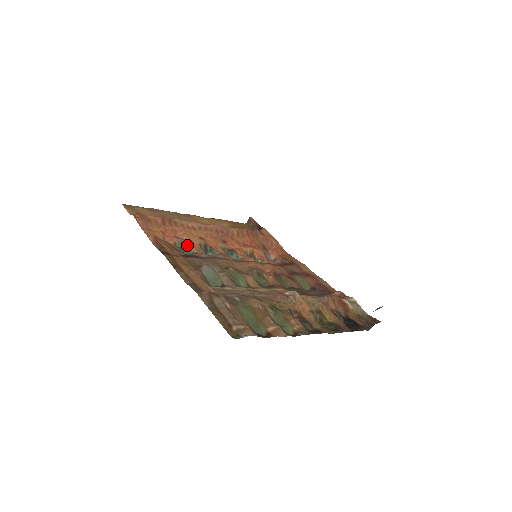
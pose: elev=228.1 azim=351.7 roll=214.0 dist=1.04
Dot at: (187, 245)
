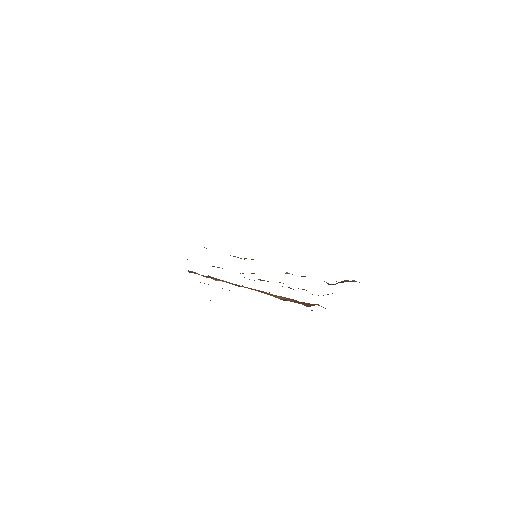
Dot at: occluded
